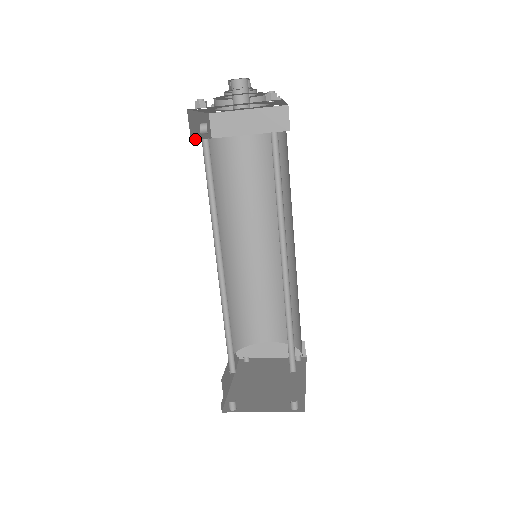
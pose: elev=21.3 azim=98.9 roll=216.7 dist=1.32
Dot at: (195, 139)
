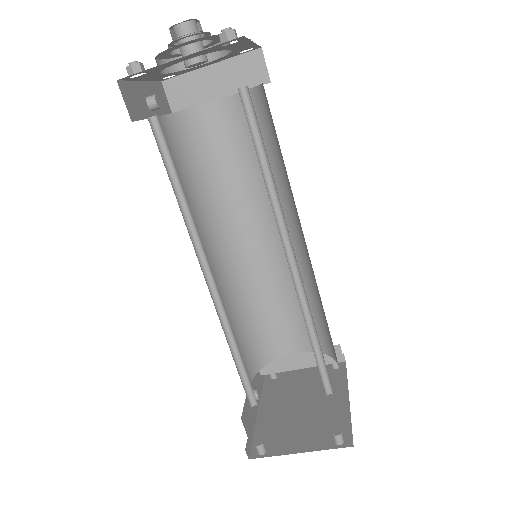
Dot at: (140, 119)
